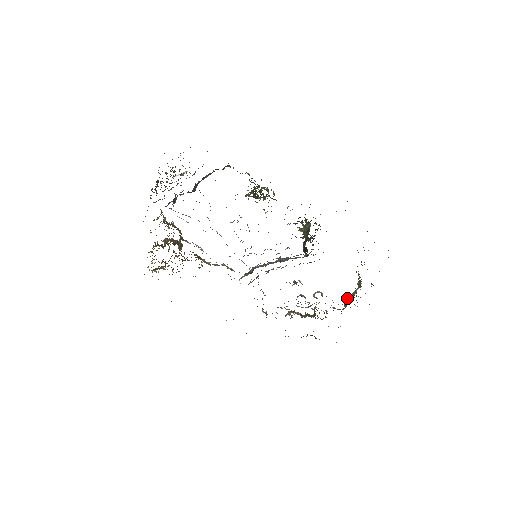
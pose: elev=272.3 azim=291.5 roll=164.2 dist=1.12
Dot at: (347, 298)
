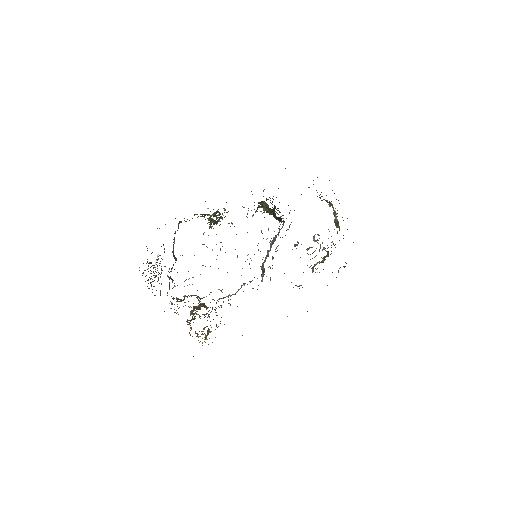
Dot at: (334, 221)
